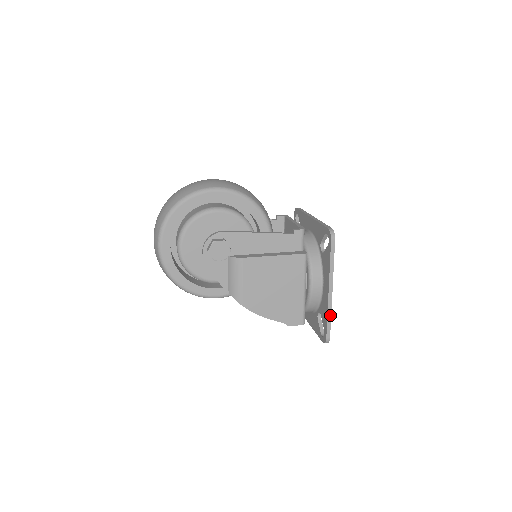
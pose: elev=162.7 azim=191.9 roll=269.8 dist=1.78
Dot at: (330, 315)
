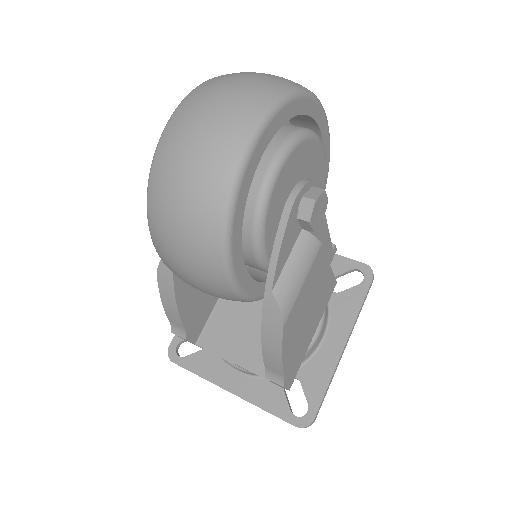
Dot at: (330, 383)
